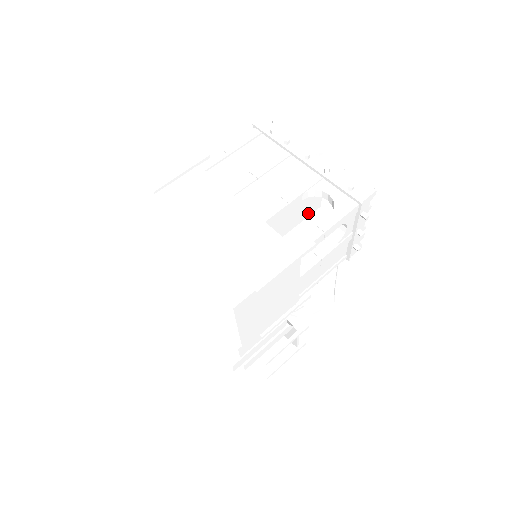
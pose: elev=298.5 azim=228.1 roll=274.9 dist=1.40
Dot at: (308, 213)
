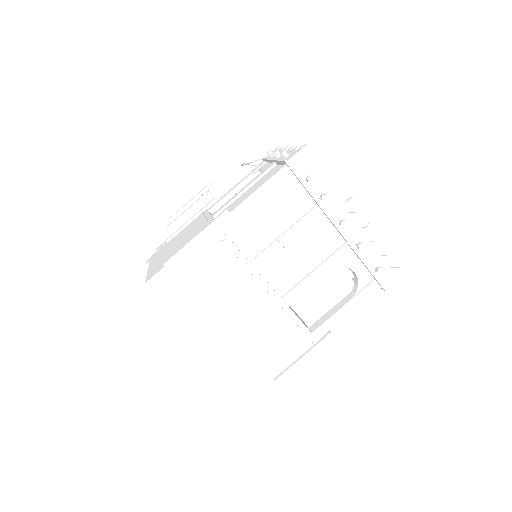
Dot at: occluded
